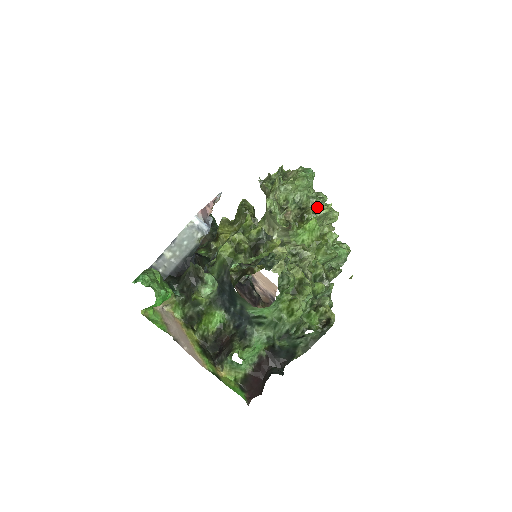
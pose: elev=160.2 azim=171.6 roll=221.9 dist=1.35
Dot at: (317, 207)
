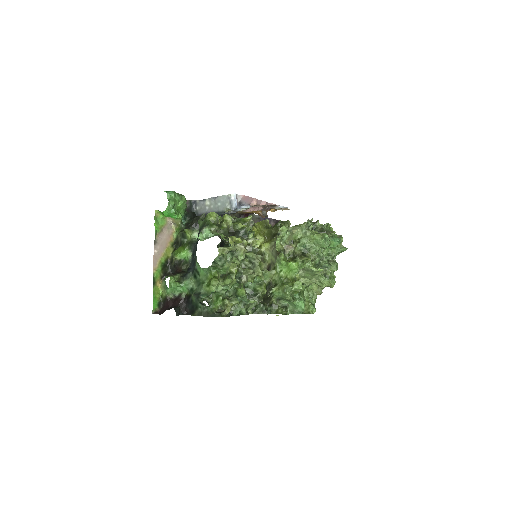
Dot at: (313, 263)
